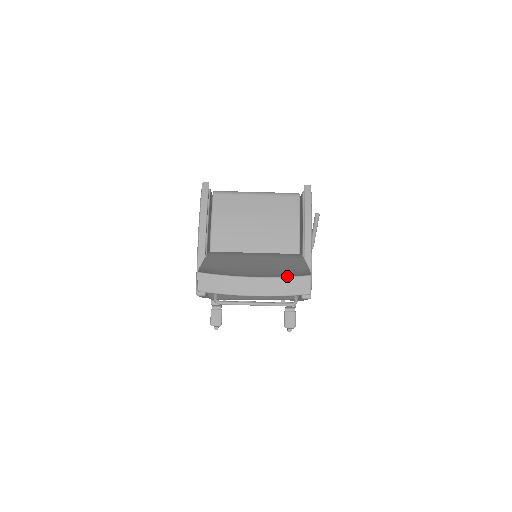
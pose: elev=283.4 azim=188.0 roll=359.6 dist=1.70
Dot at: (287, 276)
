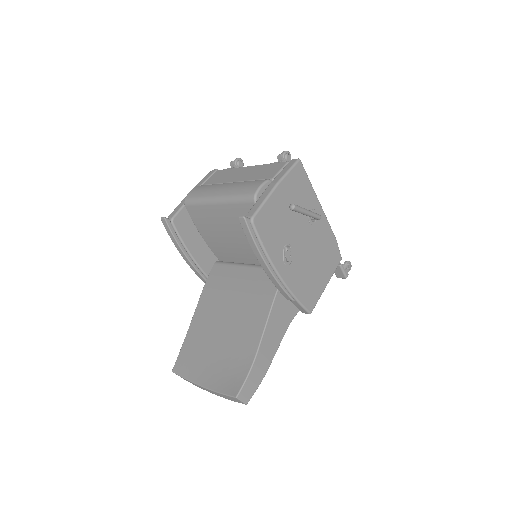
Dot at: (221, 393)
